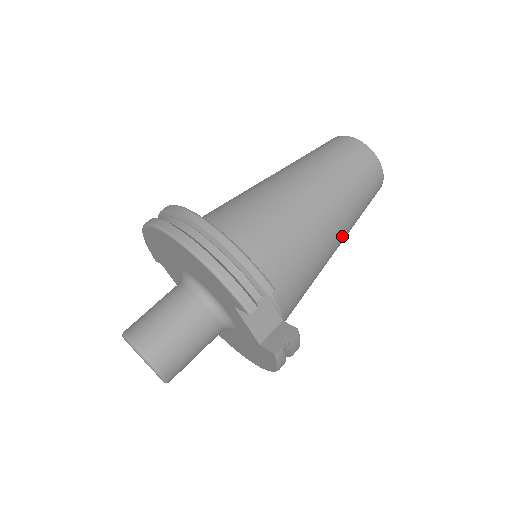
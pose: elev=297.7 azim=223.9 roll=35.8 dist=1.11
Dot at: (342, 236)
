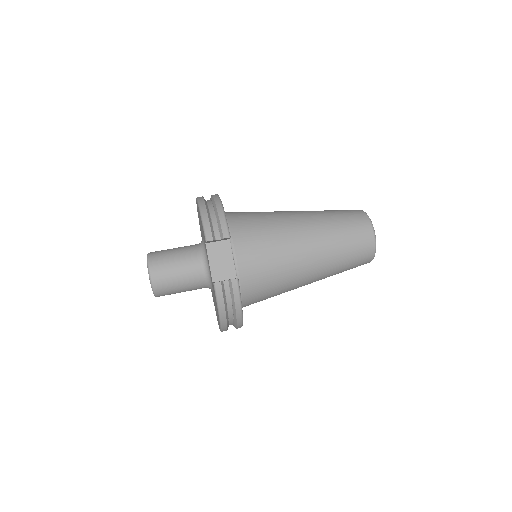
Dot at: (317, 260)
